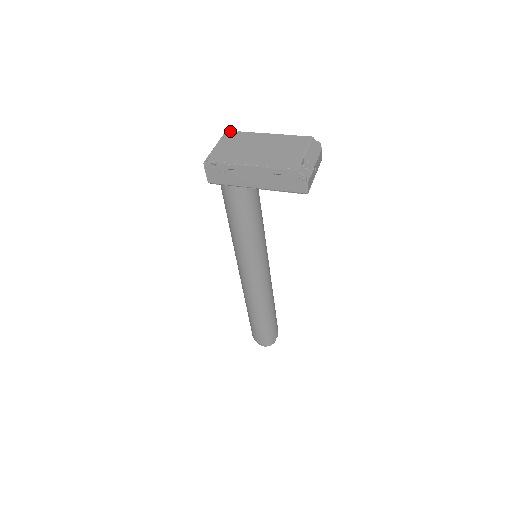
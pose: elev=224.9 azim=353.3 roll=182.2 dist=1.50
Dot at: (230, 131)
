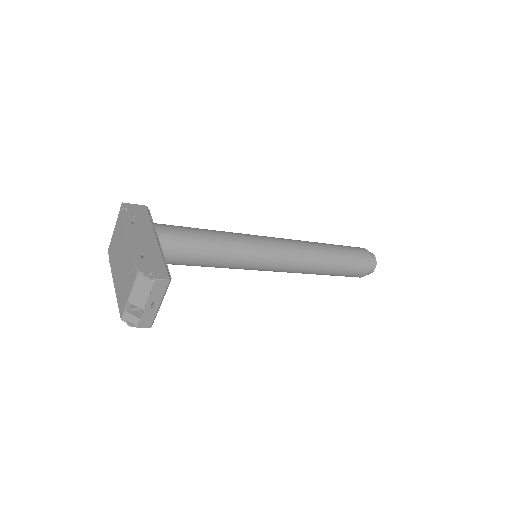
Dot at: (121, 207)
